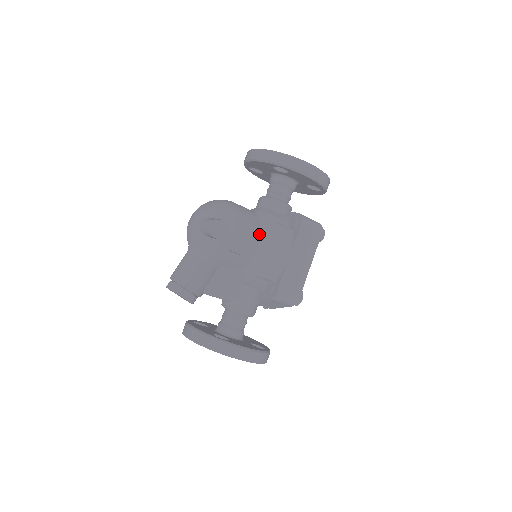
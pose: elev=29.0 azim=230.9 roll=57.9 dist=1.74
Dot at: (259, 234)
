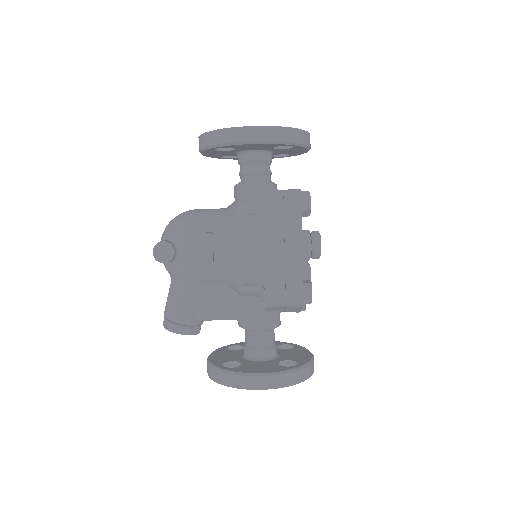
Dot at: (222, 236)
